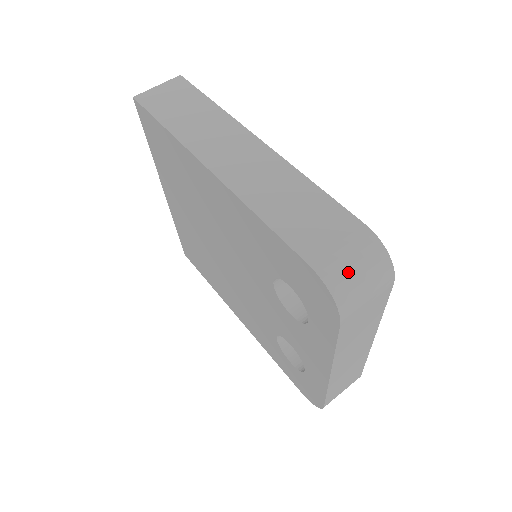
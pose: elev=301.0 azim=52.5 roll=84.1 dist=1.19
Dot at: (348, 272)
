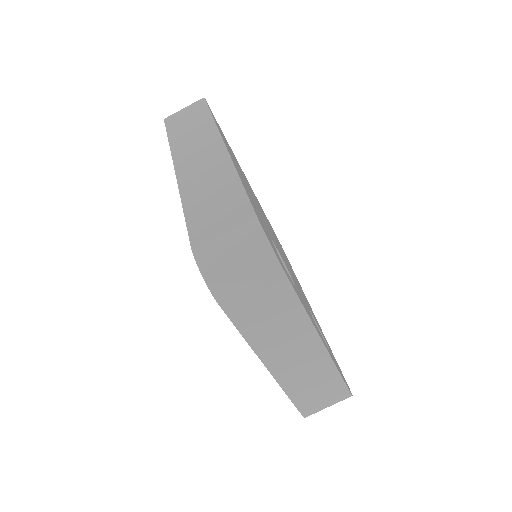
Dot at: (221, 254)
